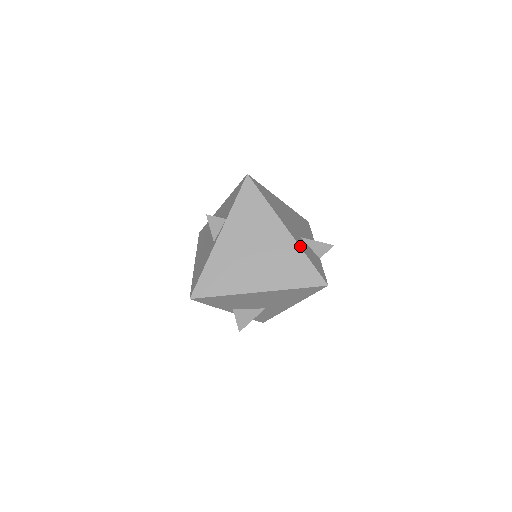
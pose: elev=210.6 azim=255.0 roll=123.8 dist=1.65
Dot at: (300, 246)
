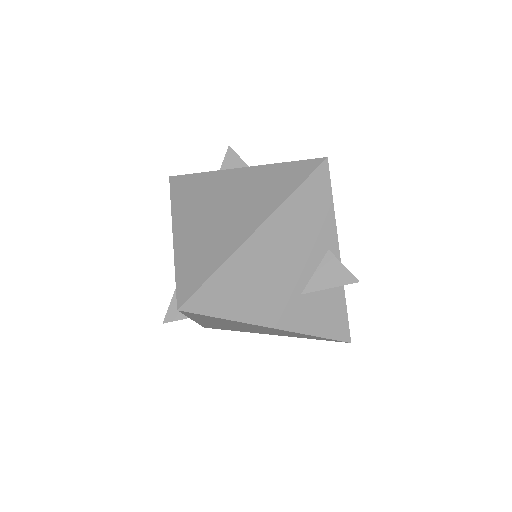
Dot at: (299, 331)
